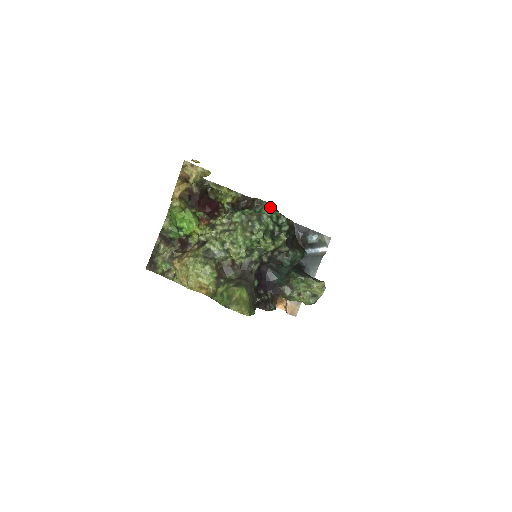
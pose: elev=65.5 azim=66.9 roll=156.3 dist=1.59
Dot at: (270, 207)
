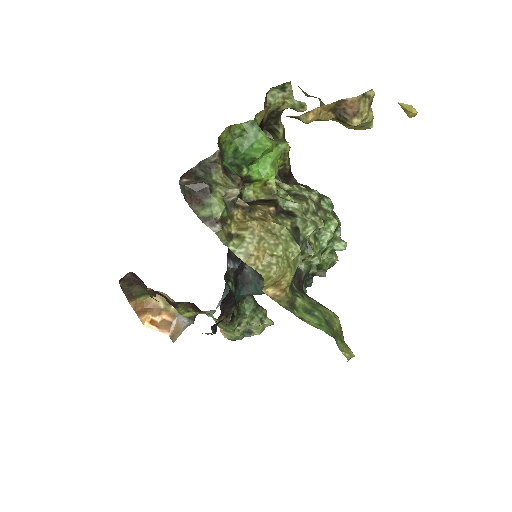
Dot at: occluded
